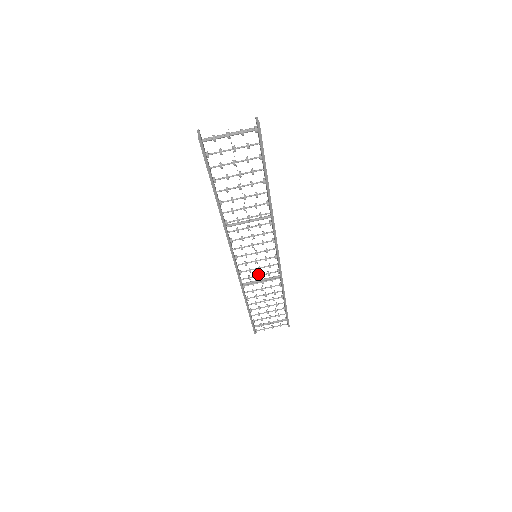
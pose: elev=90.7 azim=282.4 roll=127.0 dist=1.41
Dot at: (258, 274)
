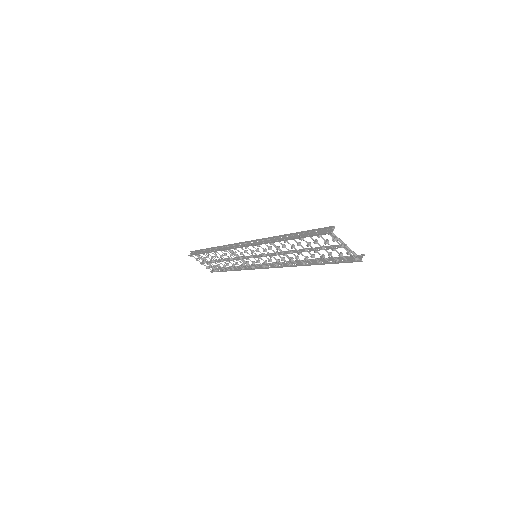
Dot at: (242, 257)
